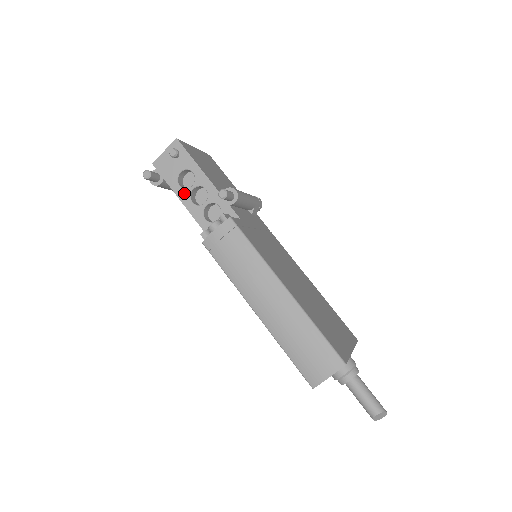
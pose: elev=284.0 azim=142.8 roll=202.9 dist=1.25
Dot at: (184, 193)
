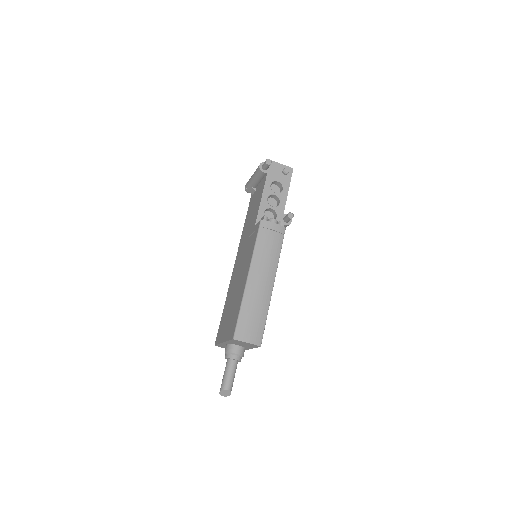
Dot at: (269, 190)
